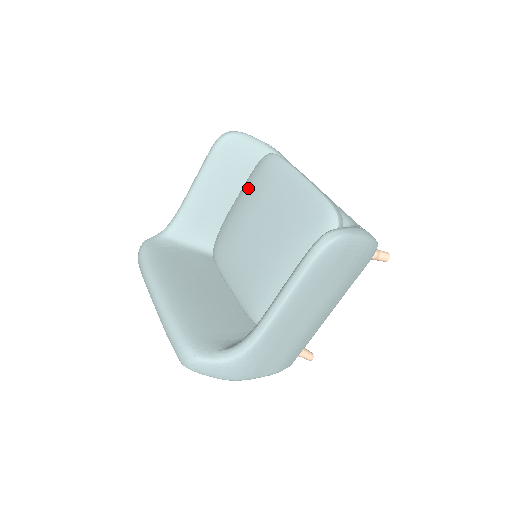
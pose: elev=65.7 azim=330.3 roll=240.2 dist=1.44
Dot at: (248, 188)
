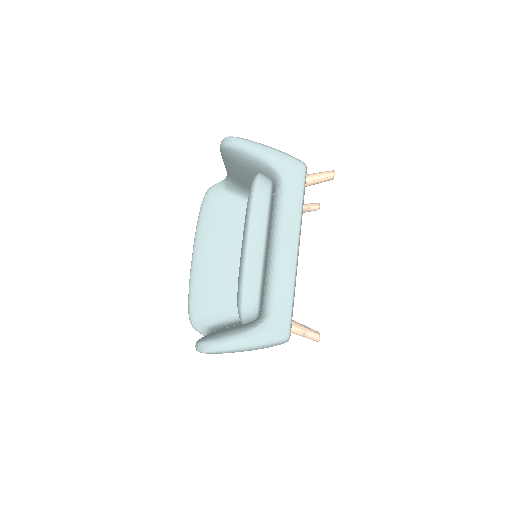
Dot at: occluded
